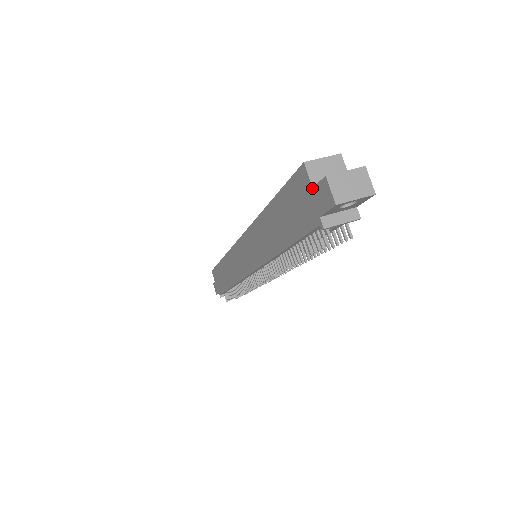
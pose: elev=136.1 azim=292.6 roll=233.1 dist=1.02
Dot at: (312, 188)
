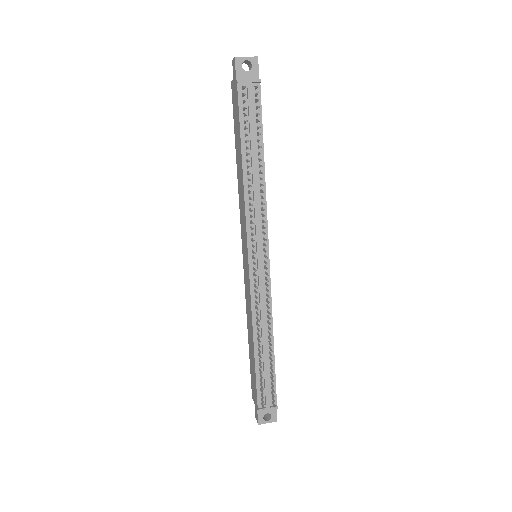
Dot at: (233, 80)
